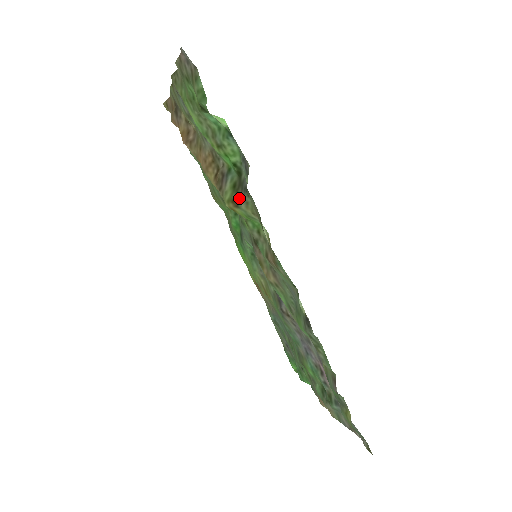
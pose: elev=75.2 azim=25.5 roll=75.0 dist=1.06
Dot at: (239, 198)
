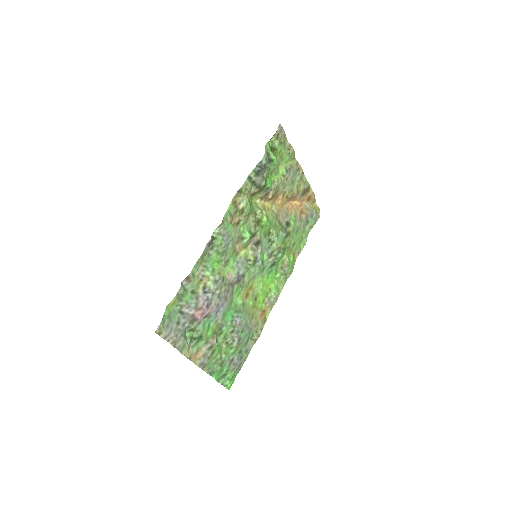
Dot at: (254, 192)
